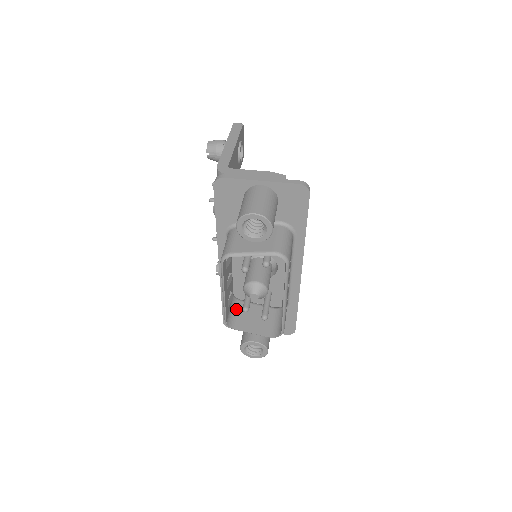
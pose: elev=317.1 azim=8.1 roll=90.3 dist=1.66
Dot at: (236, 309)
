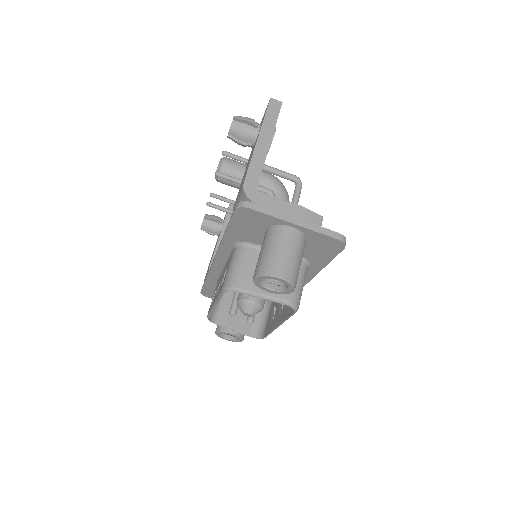
Dot at: occluded
